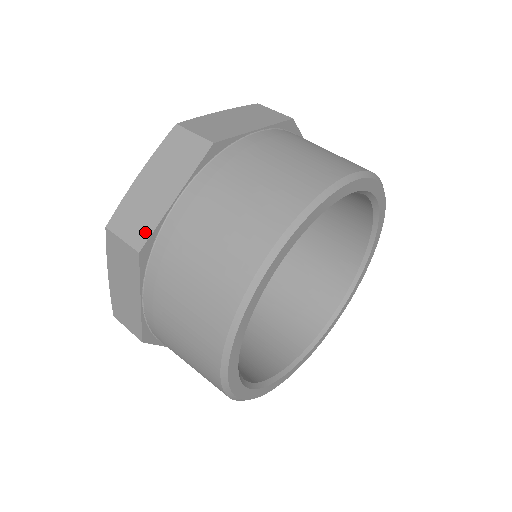
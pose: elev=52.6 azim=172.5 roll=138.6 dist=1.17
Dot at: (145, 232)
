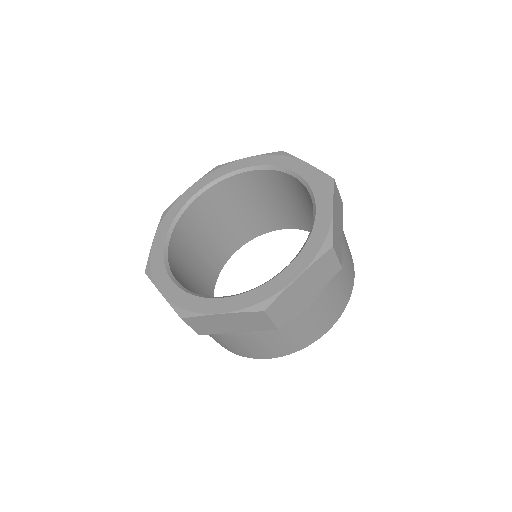
Dot at: (287, 318)
